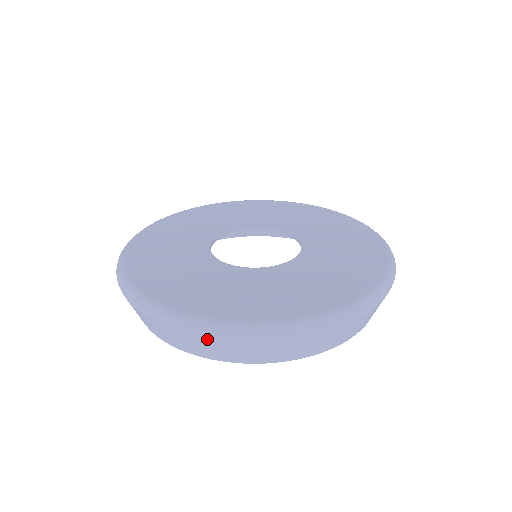
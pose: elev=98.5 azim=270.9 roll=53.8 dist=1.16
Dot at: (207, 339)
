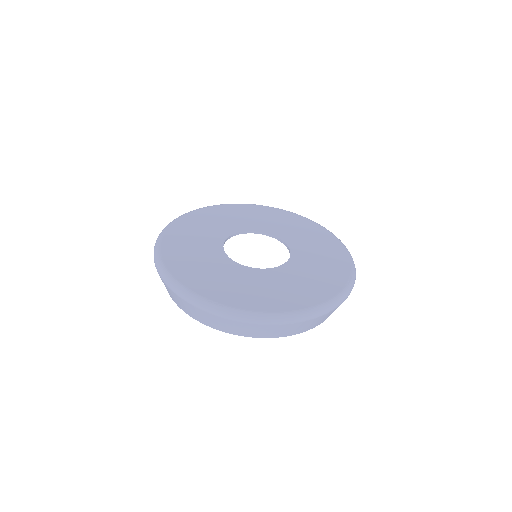
Dot at: (217, 317)
